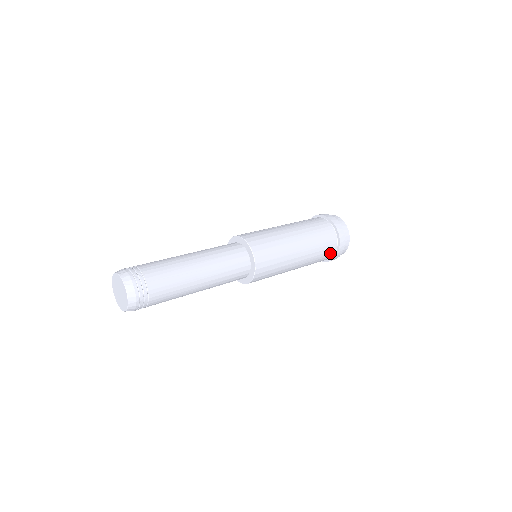
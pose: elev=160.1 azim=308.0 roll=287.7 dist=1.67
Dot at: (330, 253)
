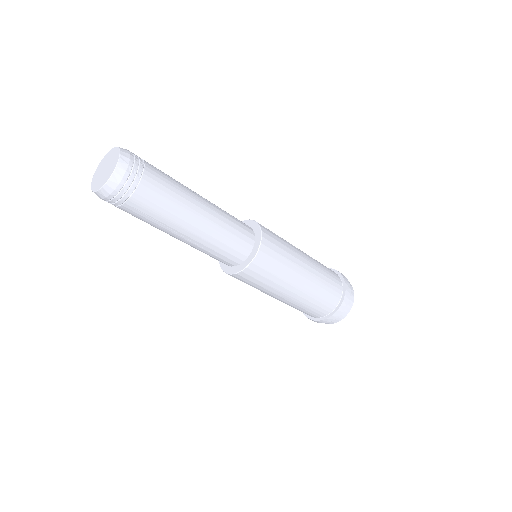
Dot at: (337, 291)
